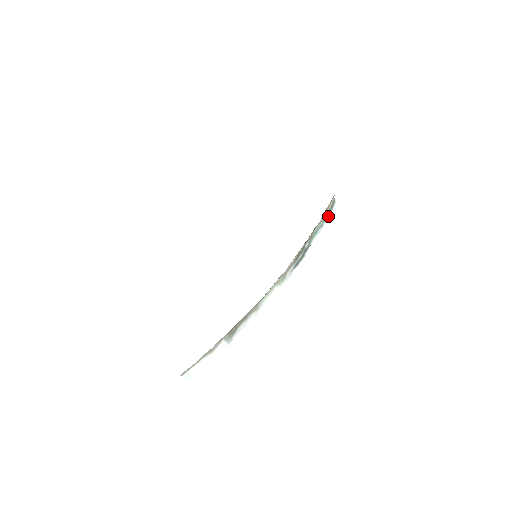
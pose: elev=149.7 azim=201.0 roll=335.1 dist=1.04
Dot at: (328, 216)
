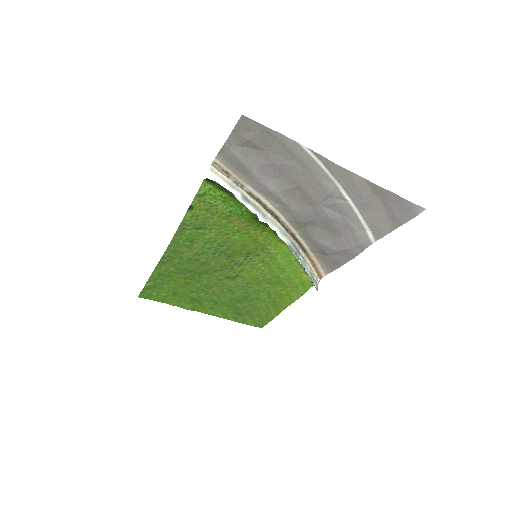
Dot at: (313, 280)
